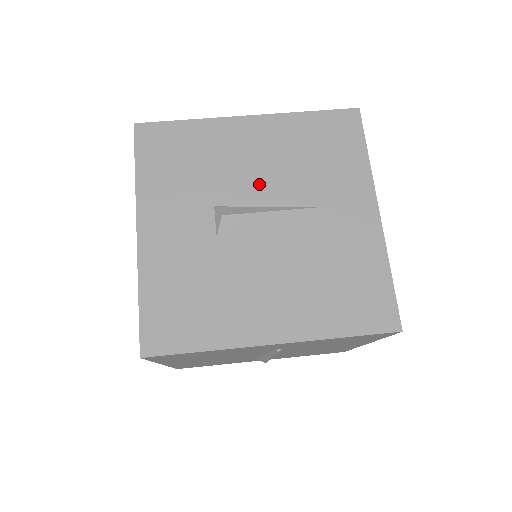
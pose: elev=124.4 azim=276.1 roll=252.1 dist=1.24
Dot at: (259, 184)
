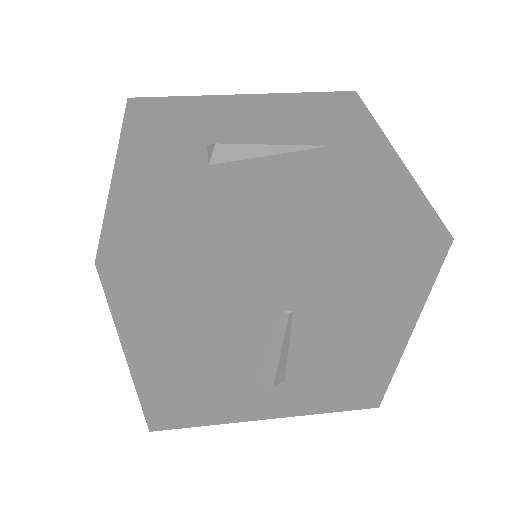
Dot at: (257, 132)
